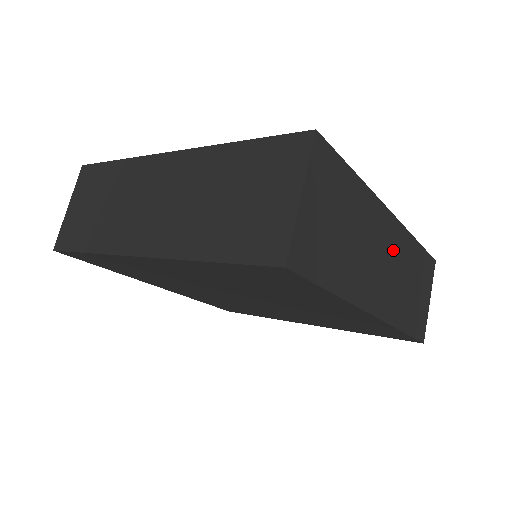
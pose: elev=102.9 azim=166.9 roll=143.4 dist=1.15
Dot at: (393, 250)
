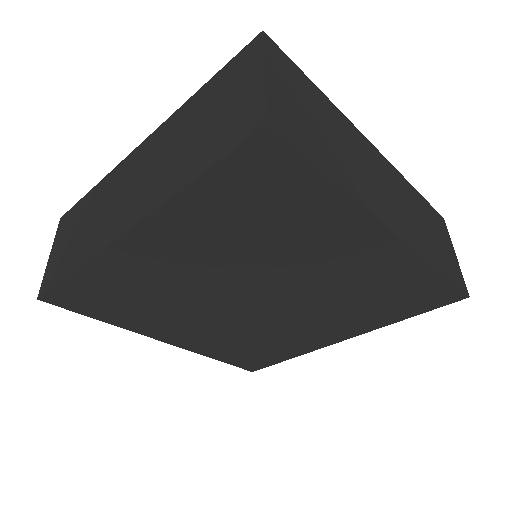
Dot at: (390, 181)
